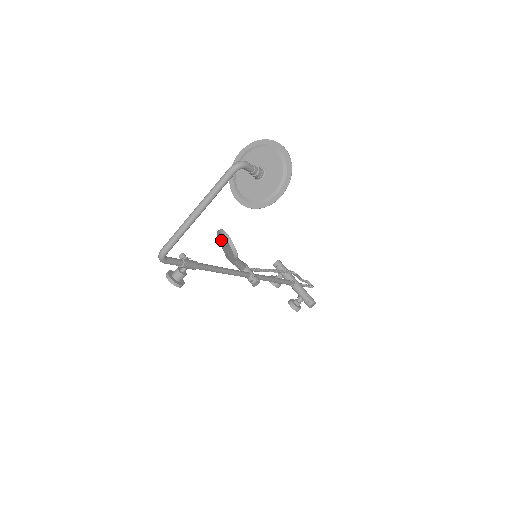
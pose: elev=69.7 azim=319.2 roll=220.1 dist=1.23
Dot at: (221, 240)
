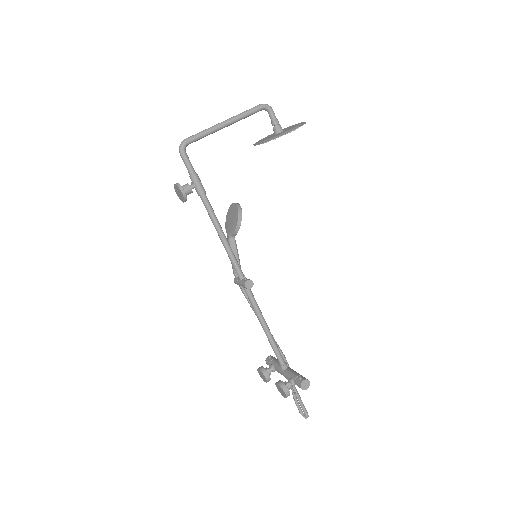
Dot at: (229, 217)
